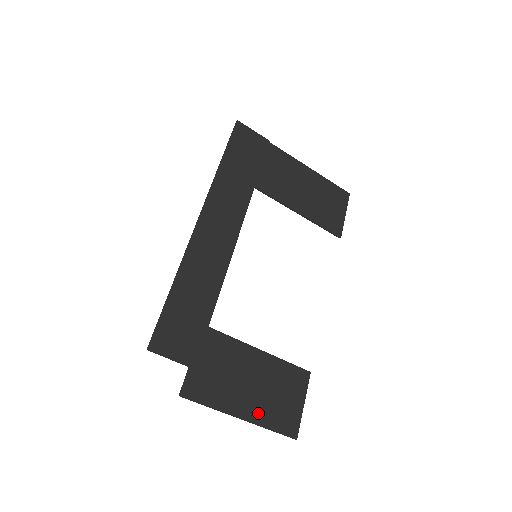
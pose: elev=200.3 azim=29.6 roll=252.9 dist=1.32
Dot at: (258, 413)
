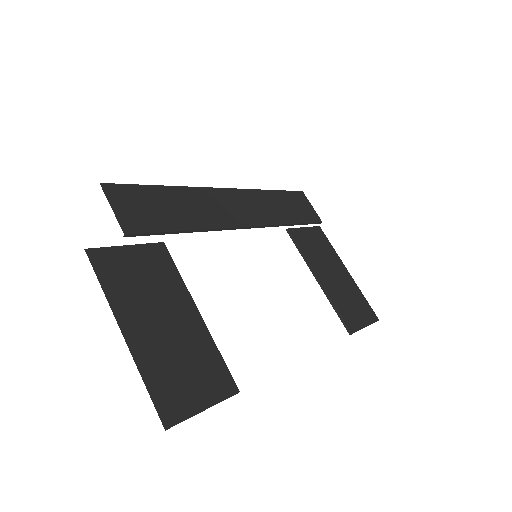
Dot at: (146, 352)
